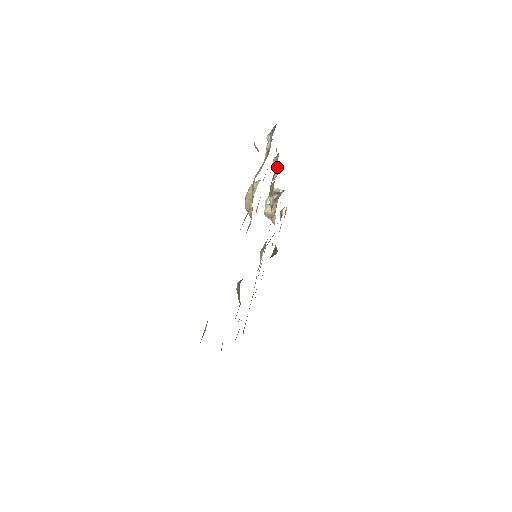
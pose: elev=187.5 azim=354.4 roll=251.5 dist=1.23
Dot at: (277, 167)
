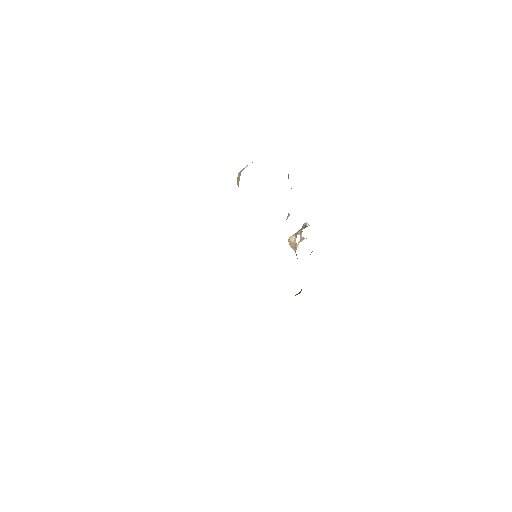
Dot at: occluded
